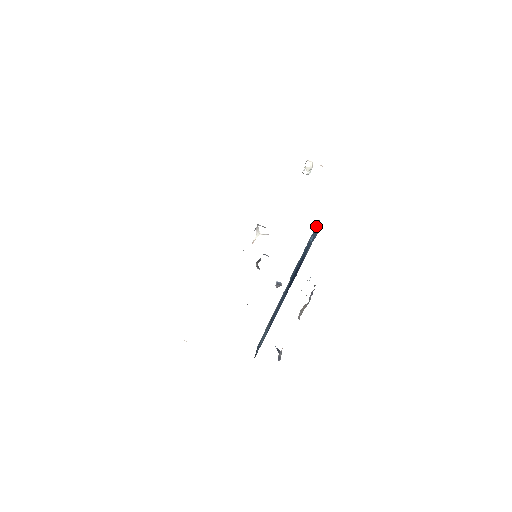
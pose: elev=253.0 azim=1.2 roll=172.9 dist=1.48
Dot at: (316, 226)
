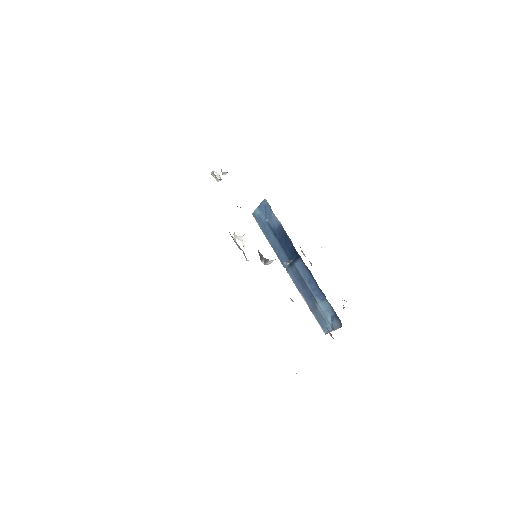
Dot at: (256, 218)
